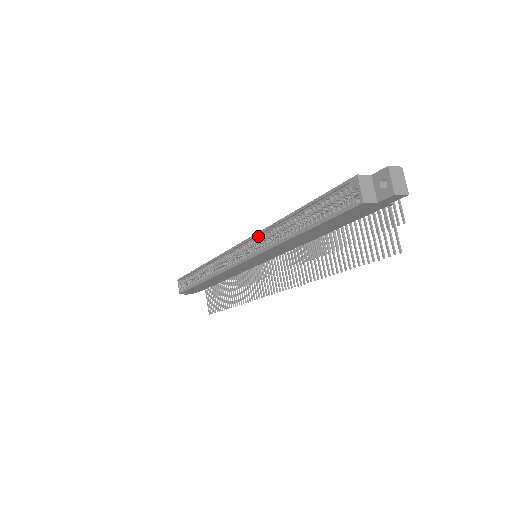
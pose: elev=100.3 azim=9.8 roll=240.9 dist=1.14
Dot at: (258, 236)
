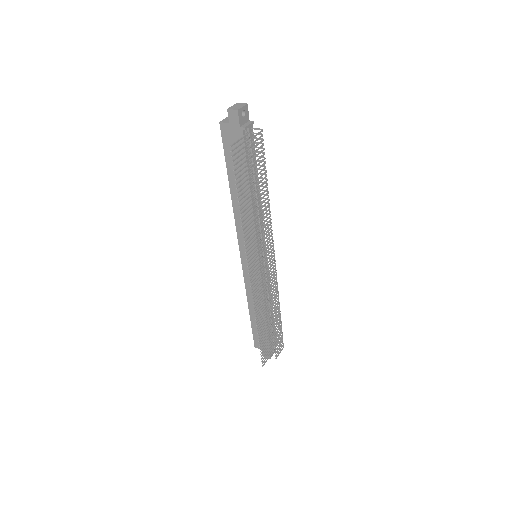
Dot at: occluded
